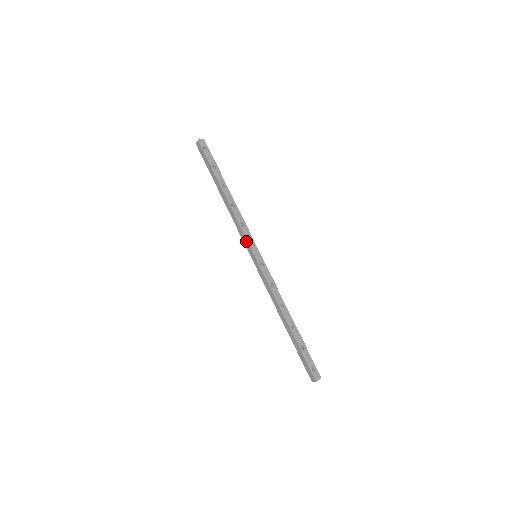
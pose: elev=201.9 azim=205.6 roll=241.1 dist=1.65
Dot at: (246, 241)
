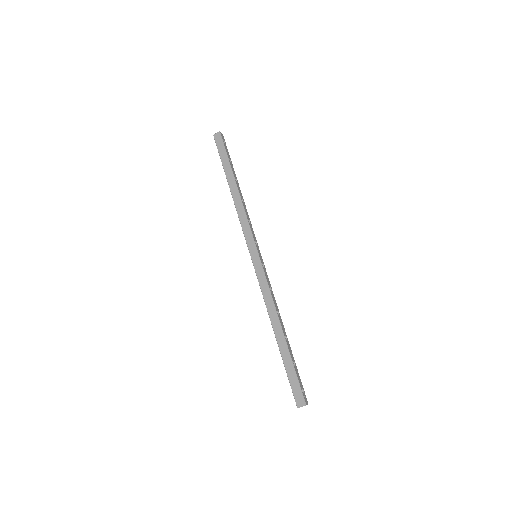
Dot at: (250, 237)
